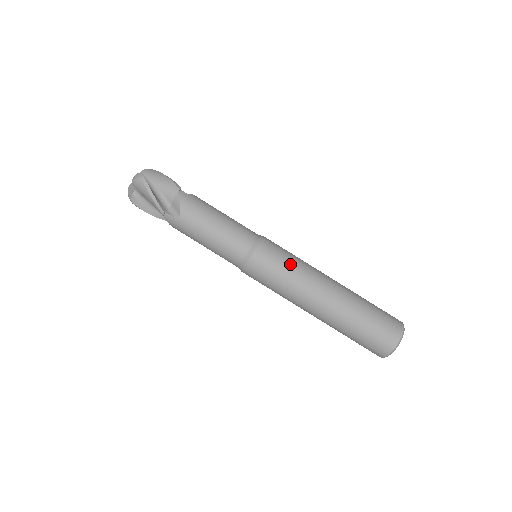
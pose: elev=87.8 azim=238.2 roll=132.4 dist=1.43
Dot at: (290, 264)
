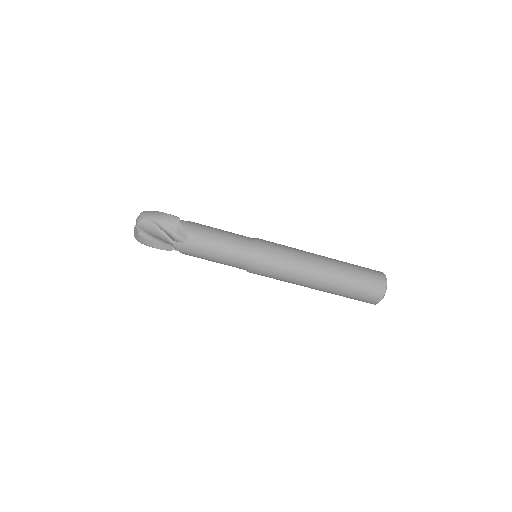
Dot at: (287, 252)
